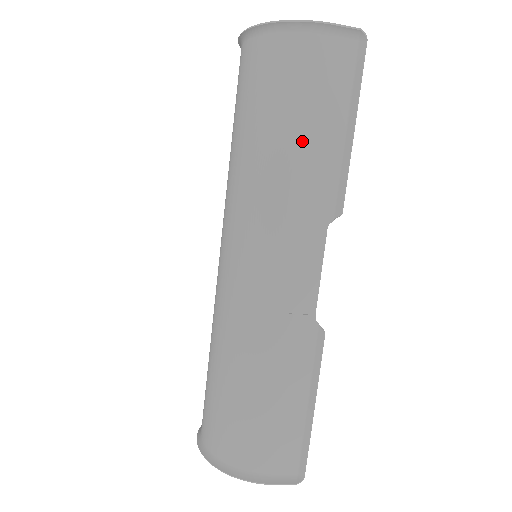
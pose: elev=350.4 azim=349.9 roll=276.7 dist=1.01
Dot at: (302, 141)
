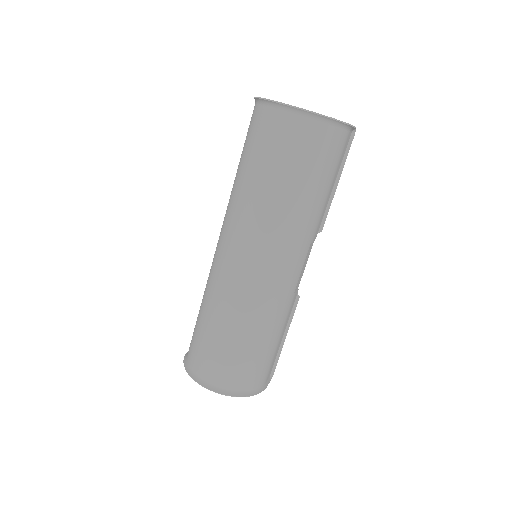
Dot at: (326, 195)
